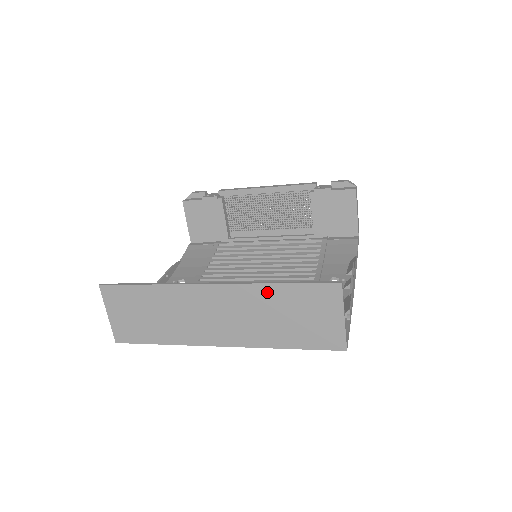
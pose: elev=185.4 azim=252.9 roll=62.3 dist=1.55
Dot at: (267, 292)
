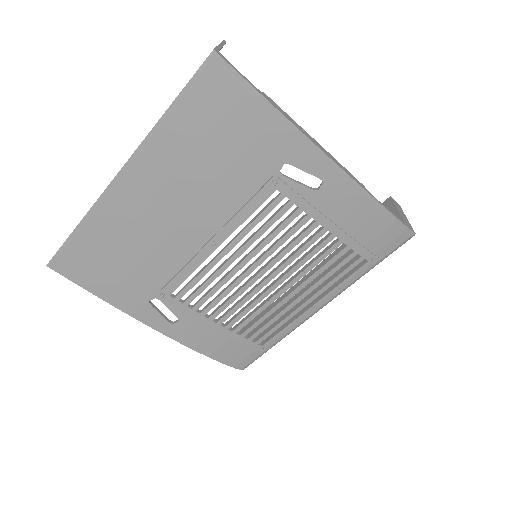
Dot at: occluded
